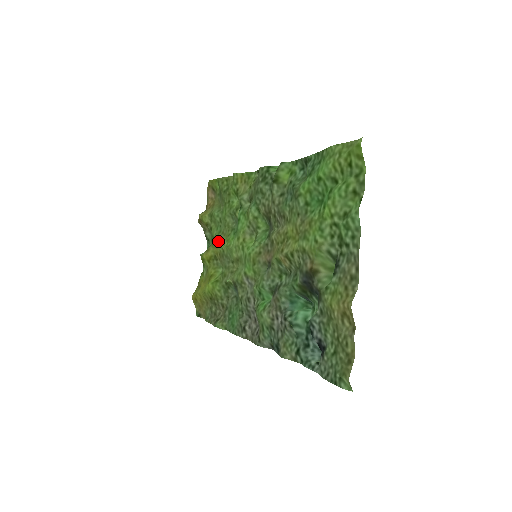
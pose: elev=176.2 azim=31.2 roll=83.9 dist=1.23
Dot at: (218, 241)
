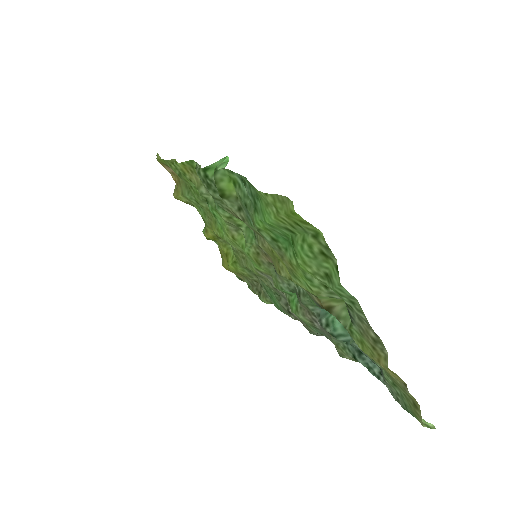
Dot at: (209, 225)
